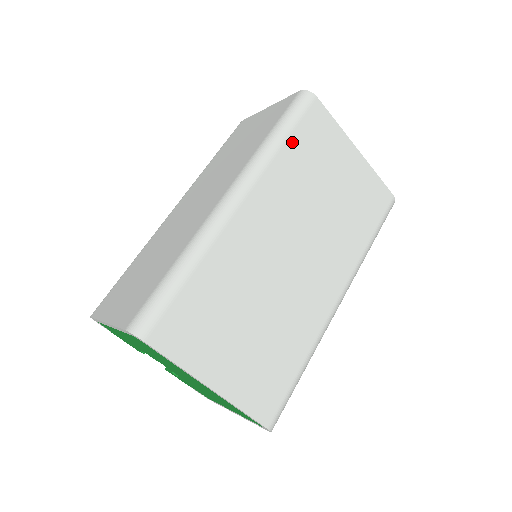
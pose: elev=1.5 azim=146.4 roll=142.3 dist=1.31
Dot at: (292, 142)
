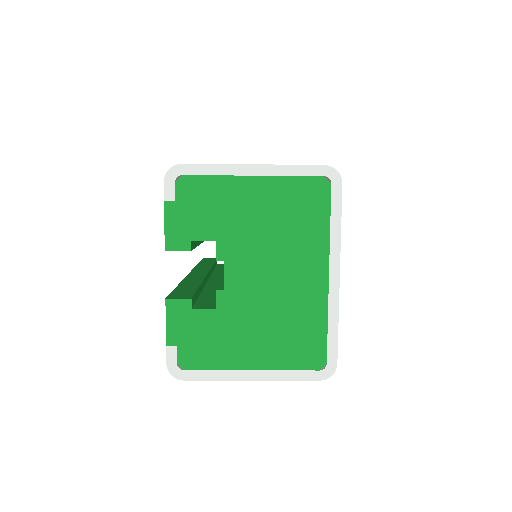
Dot at: occluded
